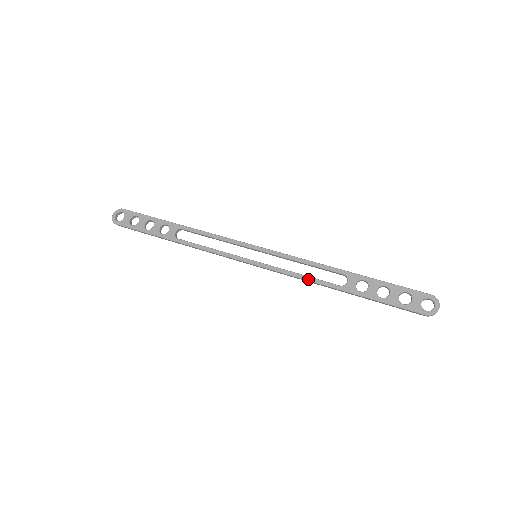
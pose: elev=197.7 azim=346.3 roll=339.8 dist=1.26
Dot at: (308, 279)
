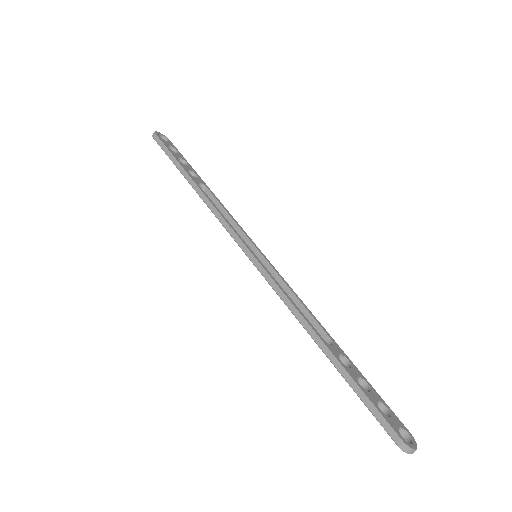
Dot at: (296, 307)
